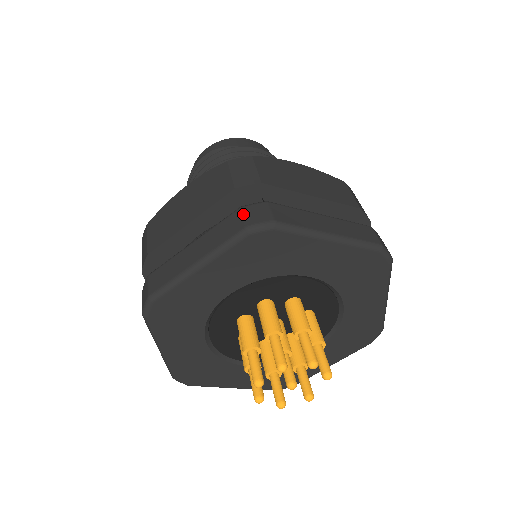
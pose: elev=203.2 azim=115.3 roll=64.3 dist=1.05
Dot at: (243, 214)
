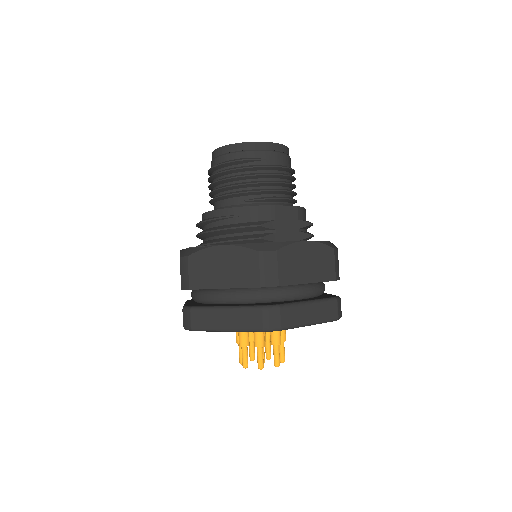
Dot at: (263, 317)
